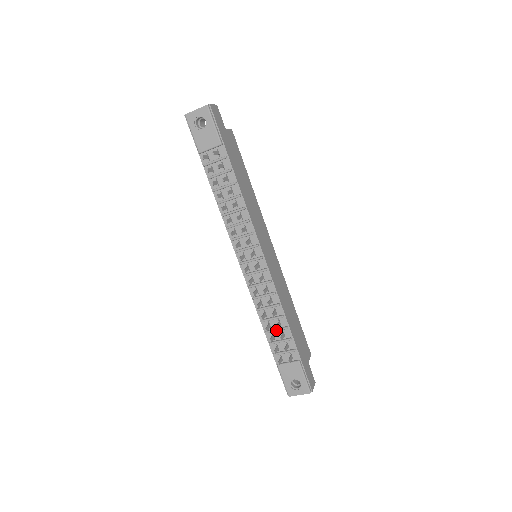
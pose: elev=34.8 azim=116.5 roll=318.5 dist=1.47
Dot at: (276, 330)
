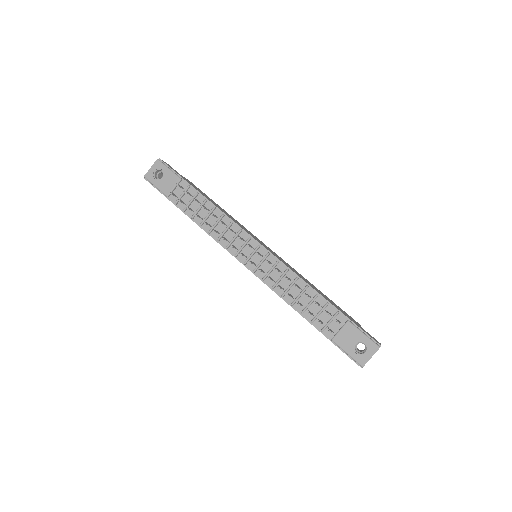
Dot at: (309, 304)
